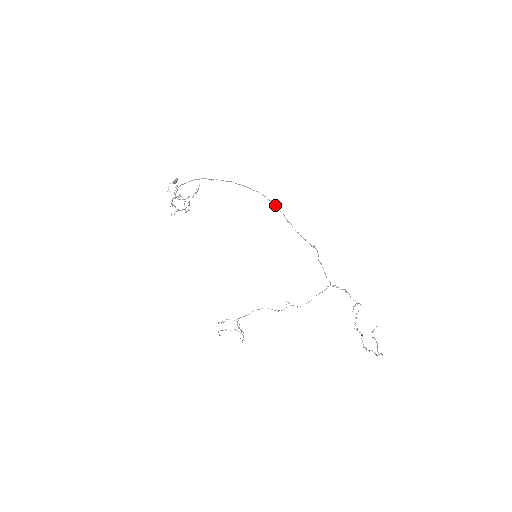
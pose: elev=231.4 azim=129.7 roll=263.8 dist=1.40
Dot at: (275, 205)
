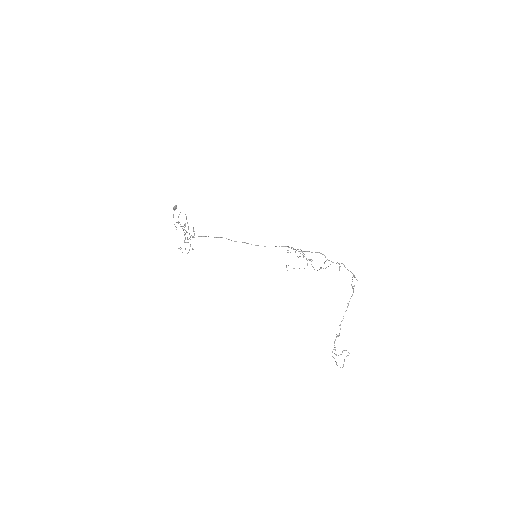
Dot at: (231, 240)
